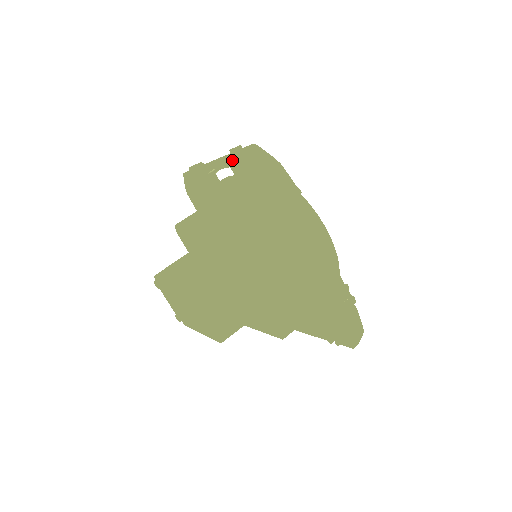
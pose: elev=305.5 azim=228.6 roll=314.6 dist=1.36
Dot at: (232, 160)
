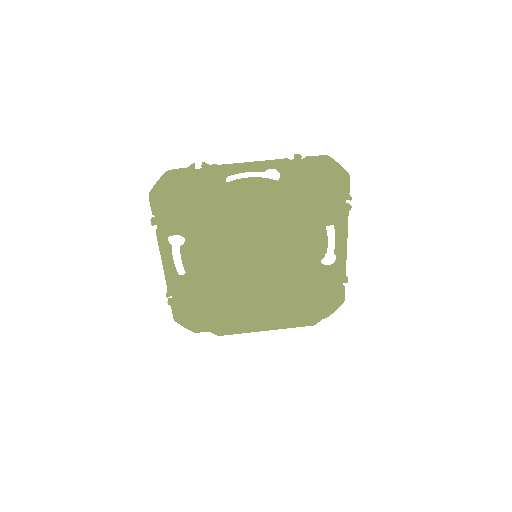
Dot at: (291, 165)
